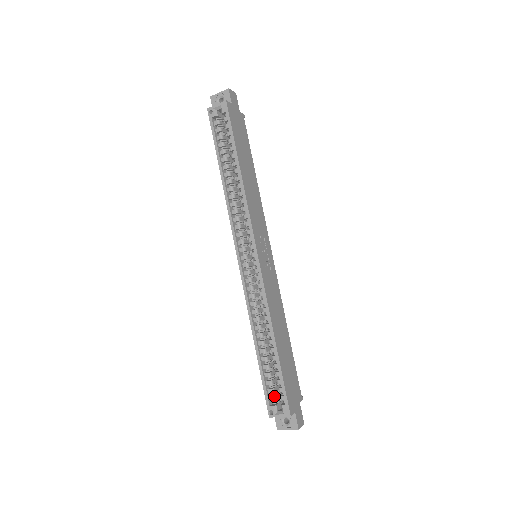
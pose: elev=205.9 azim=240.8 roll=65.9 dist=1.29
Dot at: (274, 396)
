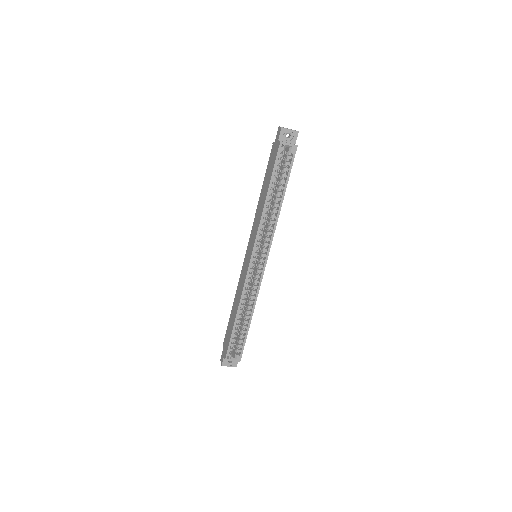
Dot at: occluded
